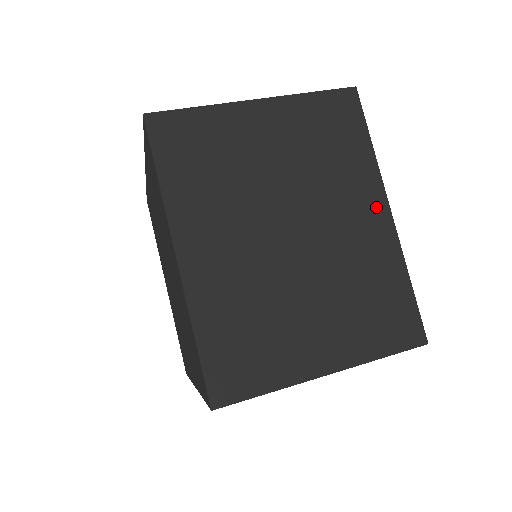
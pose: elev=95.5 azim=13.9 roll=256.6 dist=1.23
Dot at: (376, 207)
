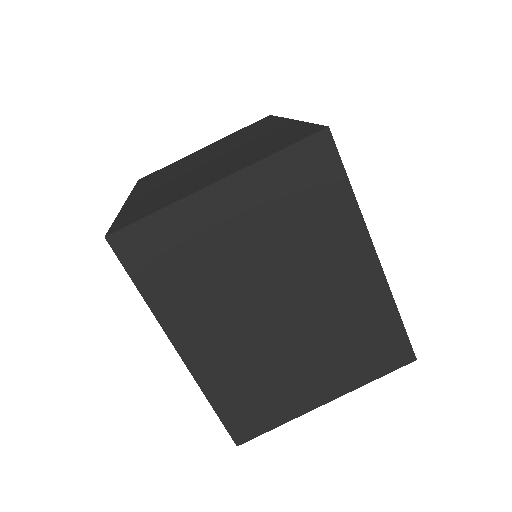
Dot at: (361, 257)
